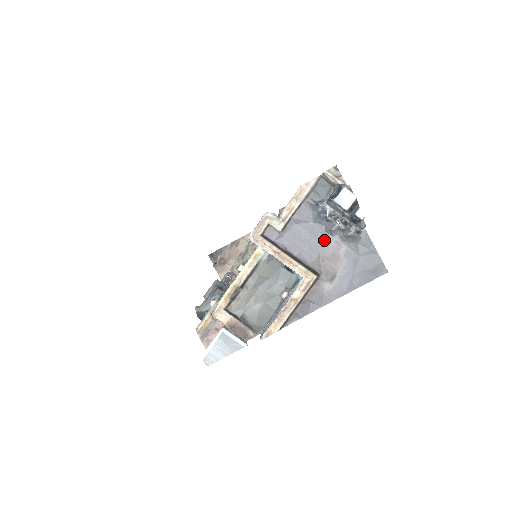
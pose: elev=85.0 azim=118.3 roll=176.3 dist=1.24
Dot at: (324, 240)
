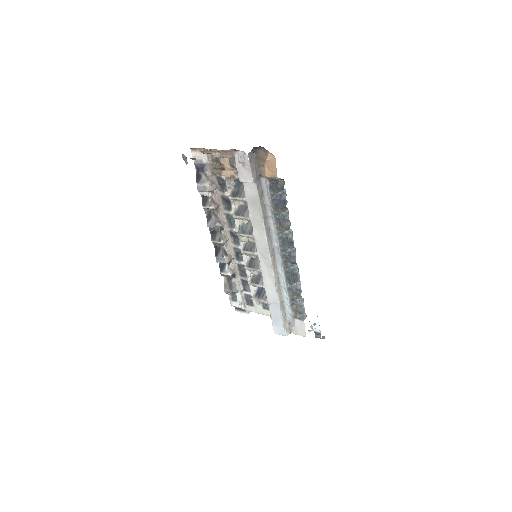
Dot at: occluded
